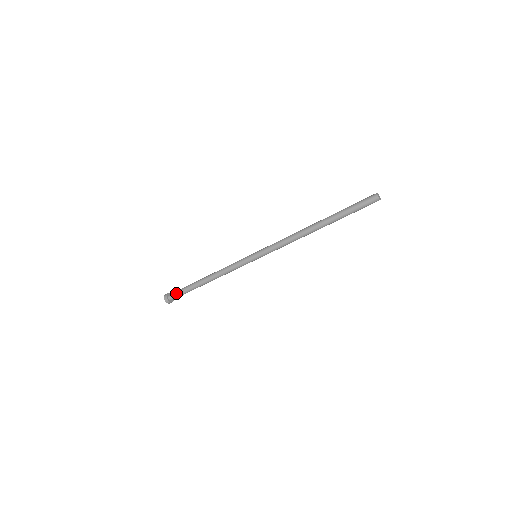
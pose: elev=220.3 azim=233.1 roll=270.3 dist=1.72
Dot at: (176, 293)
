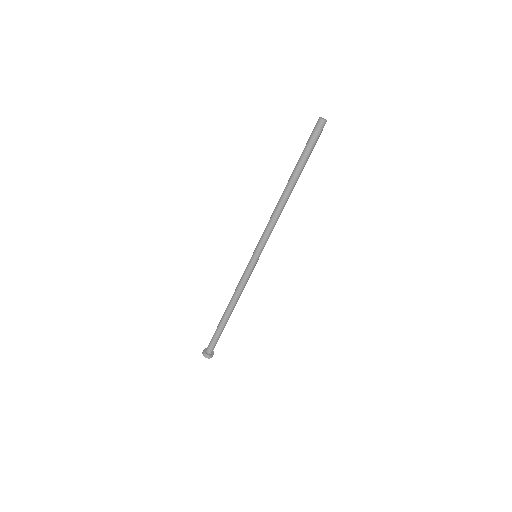
Dot at: (210, 341)
